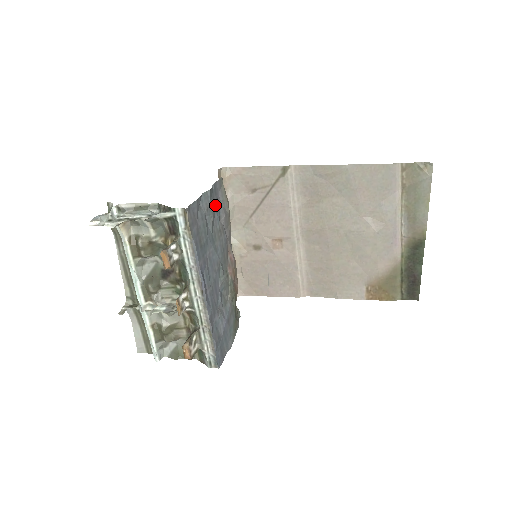
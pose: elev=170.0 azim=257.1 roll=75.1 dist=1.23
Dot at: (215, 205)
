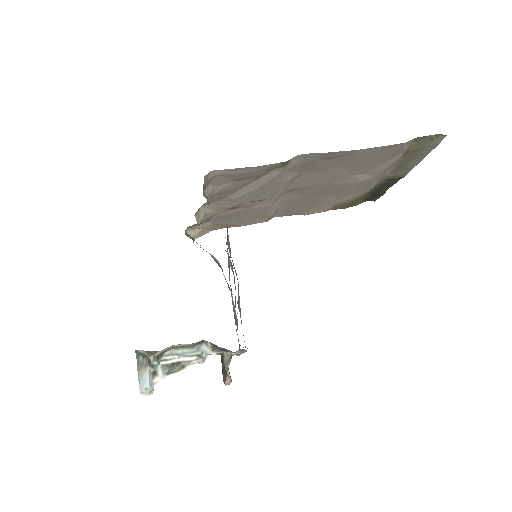
Dot at: (235, 271)
